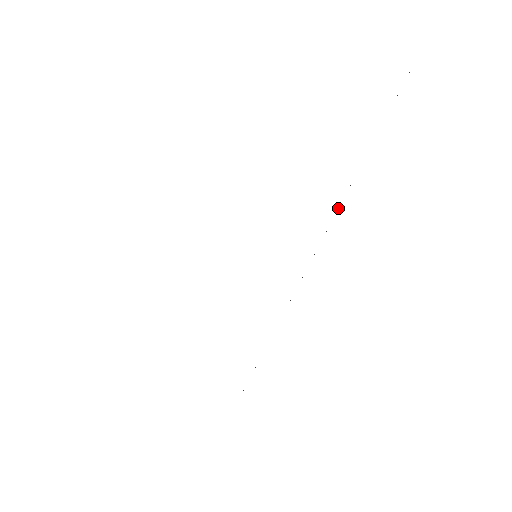
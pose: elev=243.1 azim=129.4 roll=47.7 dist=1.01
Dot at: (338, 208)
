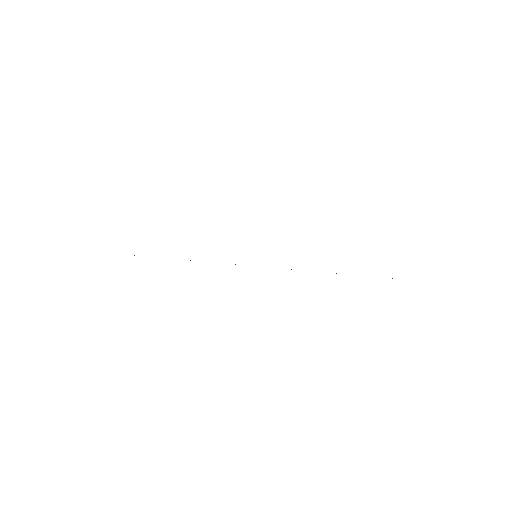
Dot at: occluded
